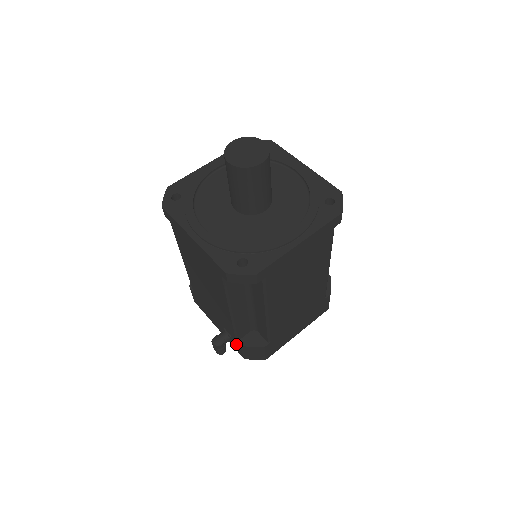
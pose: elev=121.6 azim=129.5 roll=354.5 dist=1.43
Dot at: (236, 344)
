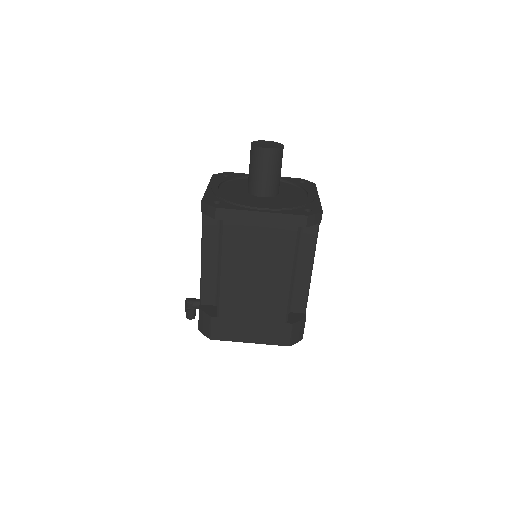
Dot at: occluded
